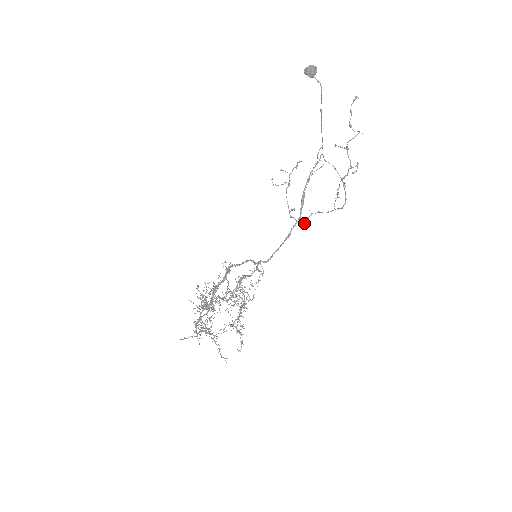
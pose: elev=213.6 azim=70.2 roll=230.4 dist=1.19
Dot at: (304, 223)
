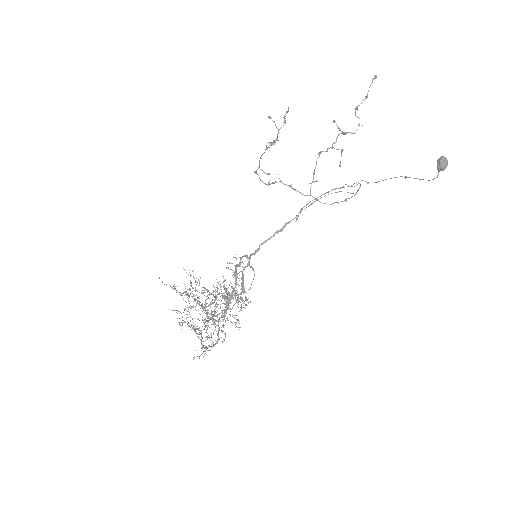
Dot at: (267, 184)
